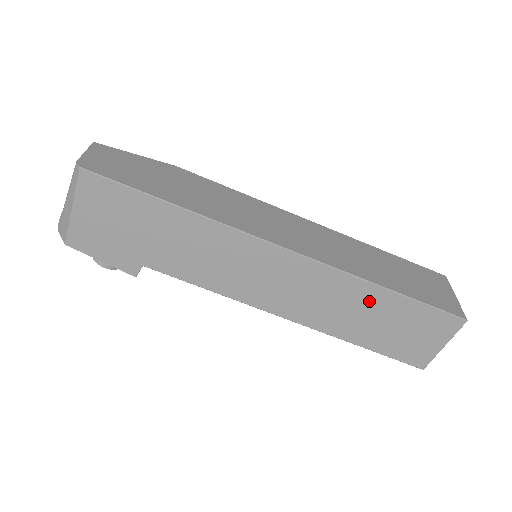
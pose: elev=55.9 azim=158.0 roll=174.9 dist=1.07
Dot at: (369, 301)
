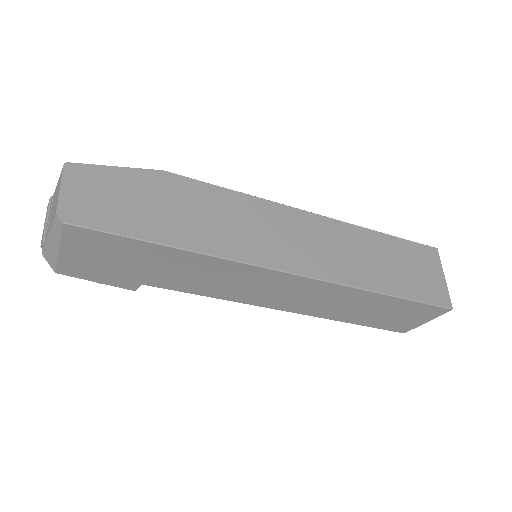
Dot at: (367, 301)
